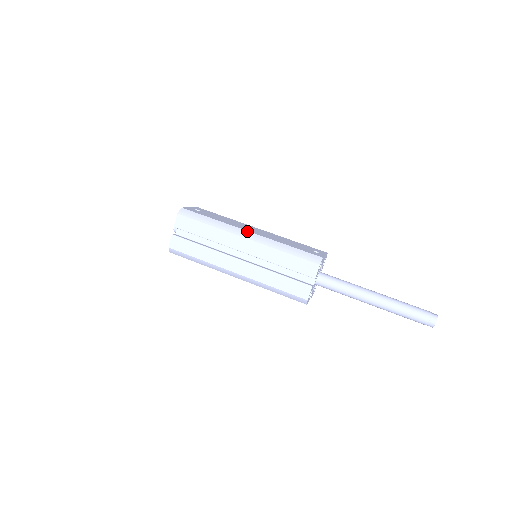
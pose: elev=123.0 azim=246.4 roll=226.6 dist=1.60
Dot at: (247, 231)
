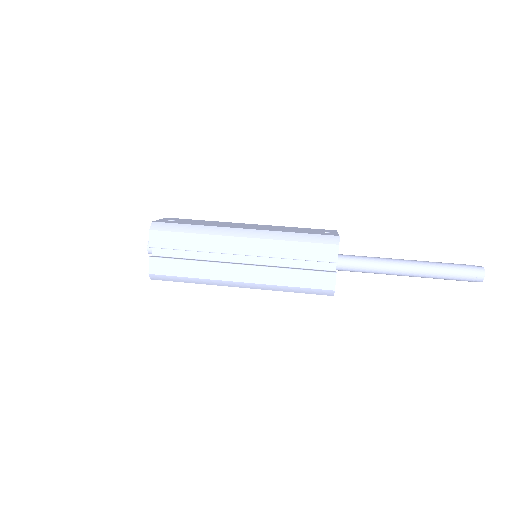
Dot at: (240, 229)
